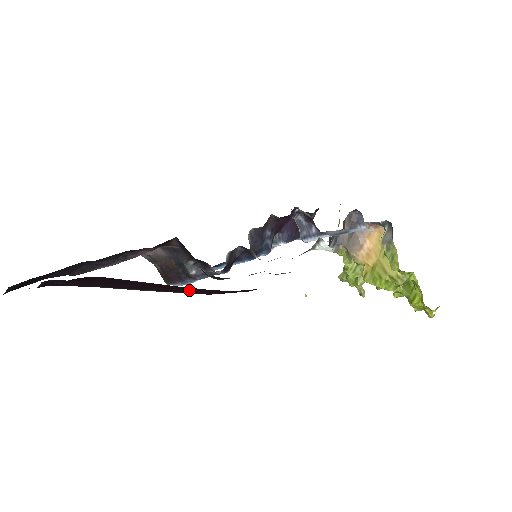
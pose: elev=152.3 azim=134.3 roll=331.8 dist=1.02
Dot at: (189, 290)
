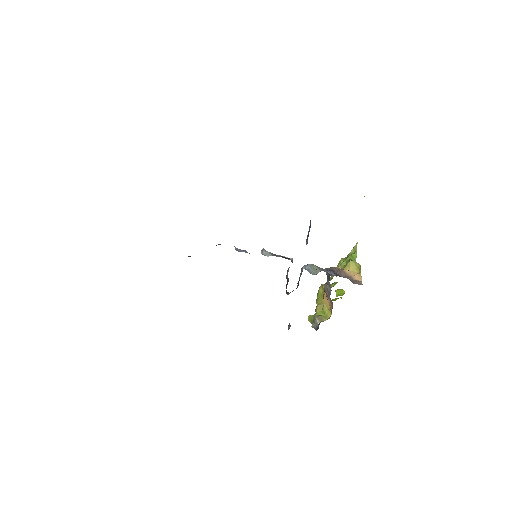
Dot at: occluded
